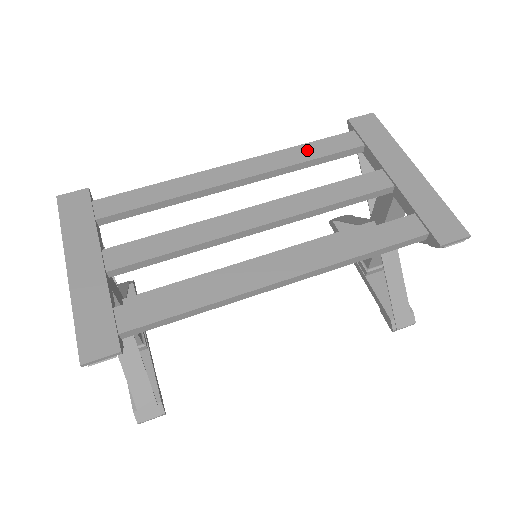
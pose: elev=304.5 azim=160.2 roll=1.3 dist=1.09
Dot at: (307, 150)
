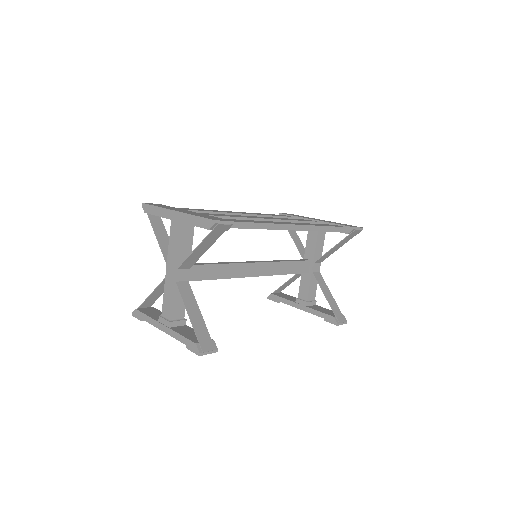
Dot at: (268, 214)
